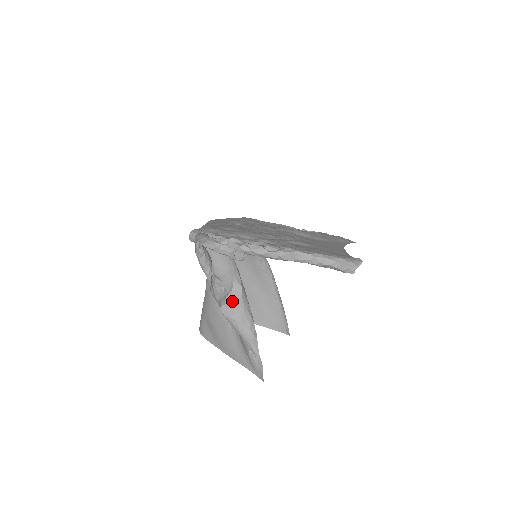
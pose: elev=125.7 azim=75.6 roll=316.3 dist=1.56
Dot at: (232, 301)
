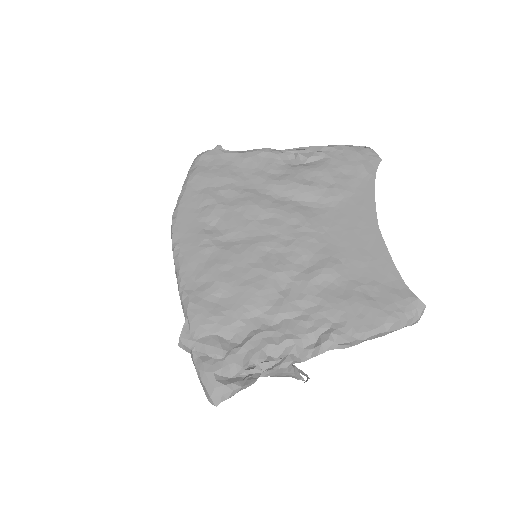
Dot at: occluded
